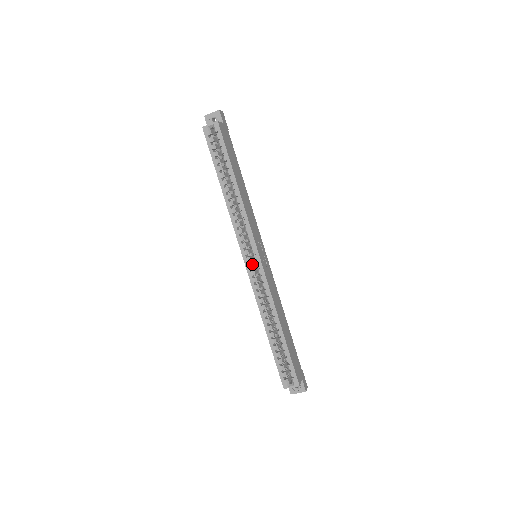
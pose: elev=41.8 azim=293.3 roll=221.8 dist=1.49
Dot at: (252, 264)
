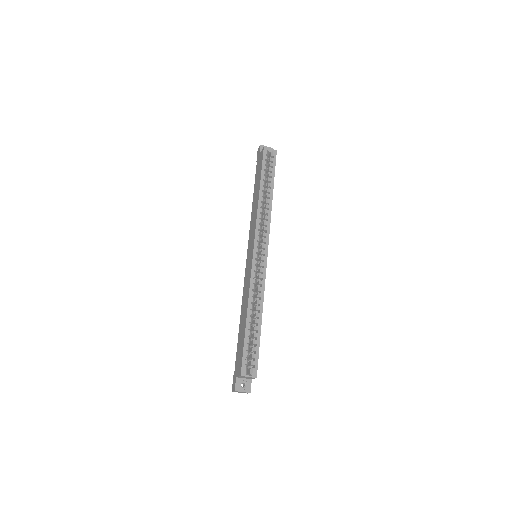
Dot at: occluded
